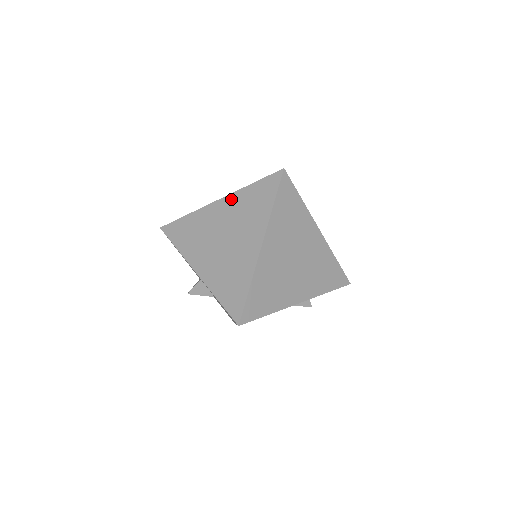
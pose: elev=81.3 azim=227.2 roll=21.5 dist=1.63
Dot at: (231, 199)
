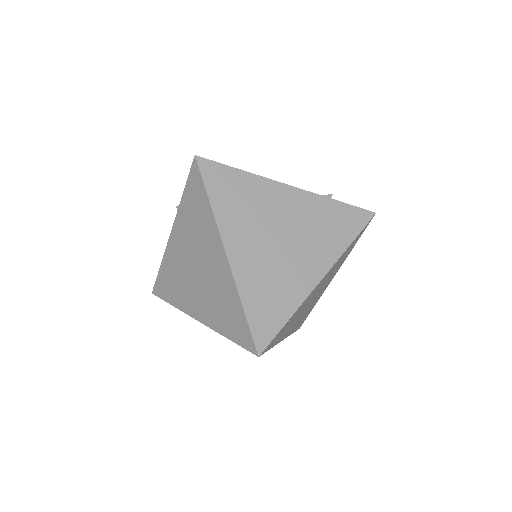
Dot at: (227, 276)
